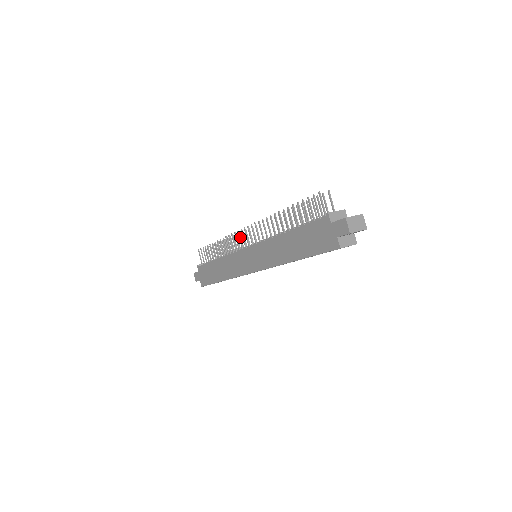
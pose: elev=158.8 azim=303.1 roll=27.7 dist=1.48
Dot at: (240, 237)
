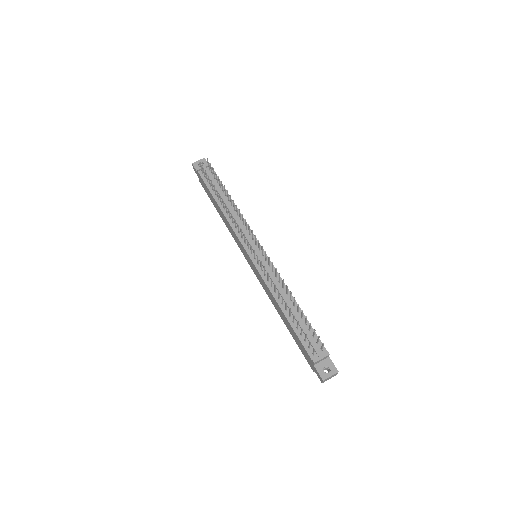
Dot at: (245, 223)
